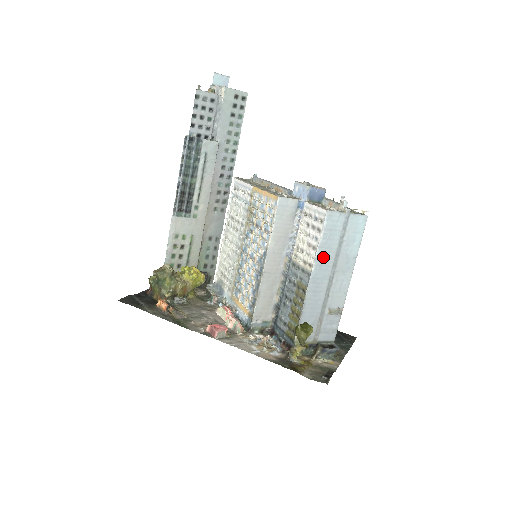
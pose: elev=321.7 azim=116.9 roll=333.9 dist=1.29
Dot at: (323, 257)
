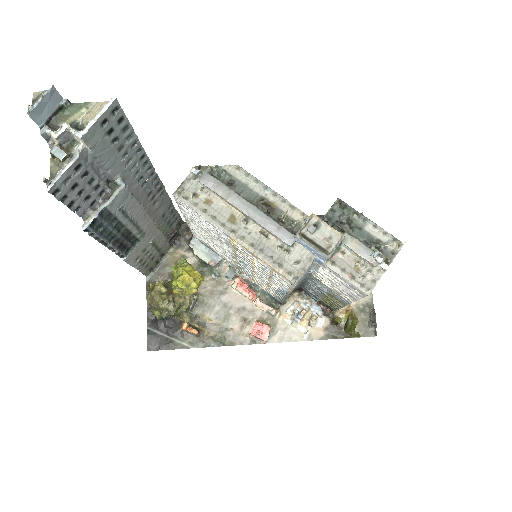
Dot at: occluded
